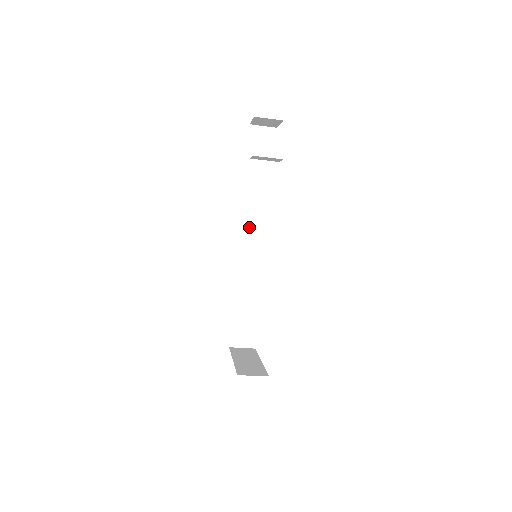
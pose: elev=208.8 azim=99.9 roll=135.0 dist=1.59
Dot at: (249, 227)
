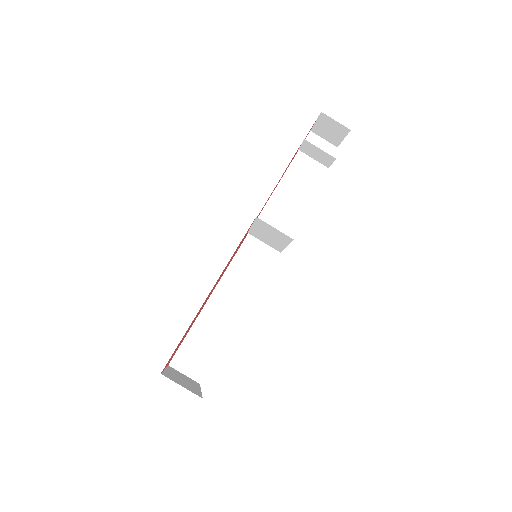
Dot at: occluded
